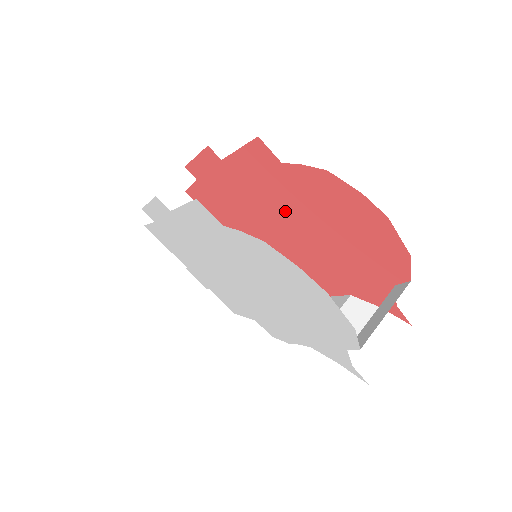
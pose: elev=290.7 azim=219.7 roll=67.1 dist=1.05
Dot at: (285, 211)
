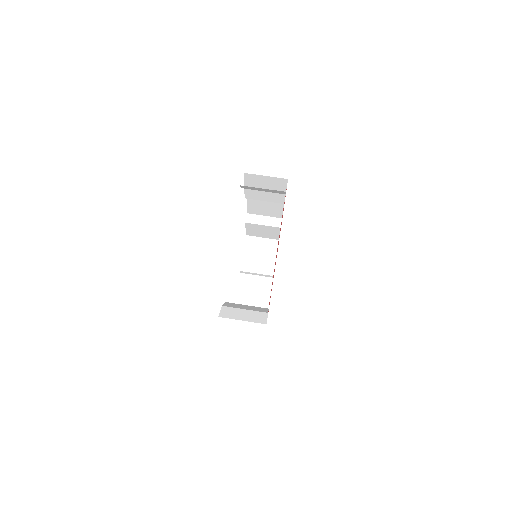
Dot at: occluded
